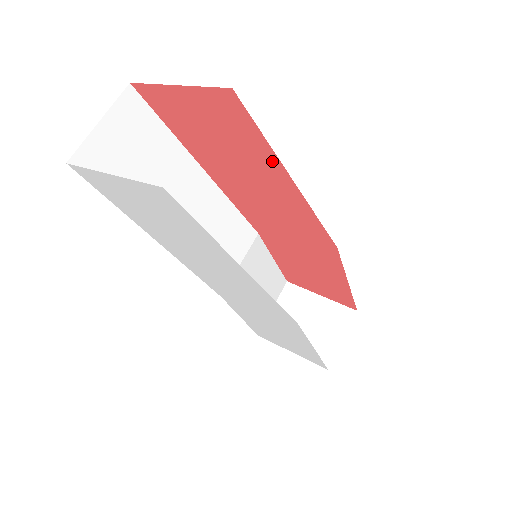
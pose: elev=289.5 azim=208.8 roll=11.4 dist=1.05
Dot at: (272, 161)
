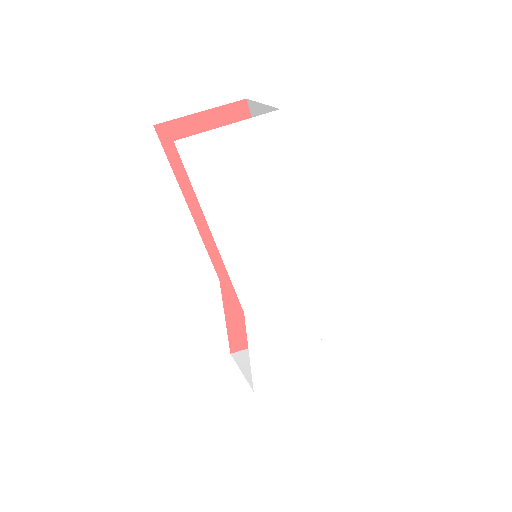
Dot at: occluded
